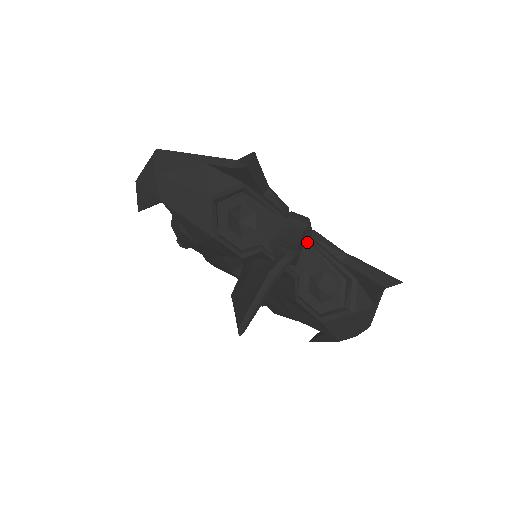
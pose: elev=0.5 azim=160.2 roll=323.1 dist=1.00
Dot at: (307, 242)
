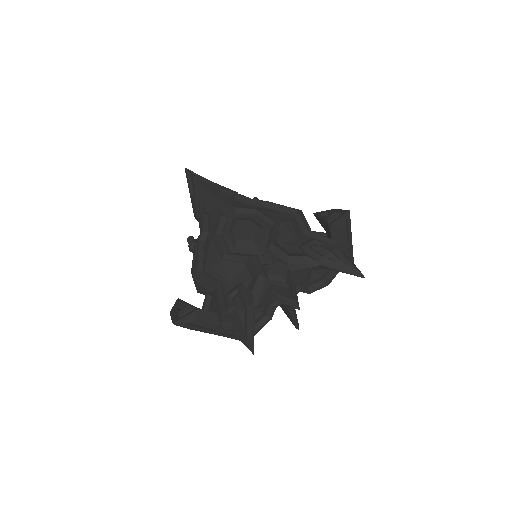
Dot at: (290, 272)
